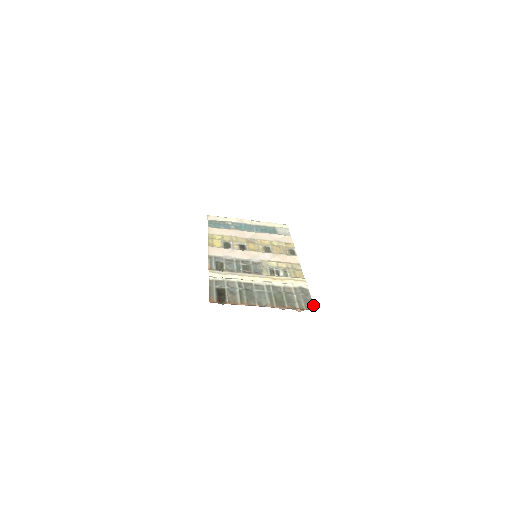
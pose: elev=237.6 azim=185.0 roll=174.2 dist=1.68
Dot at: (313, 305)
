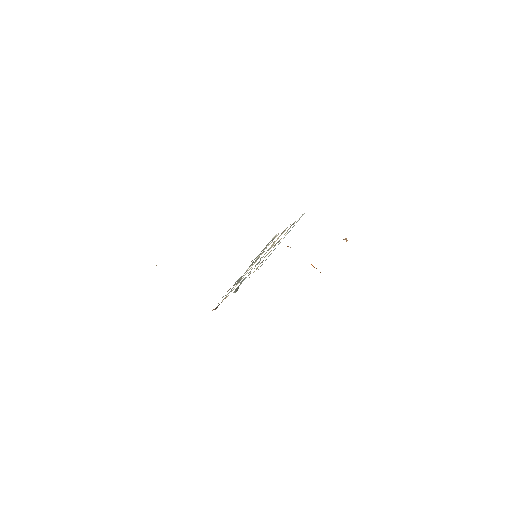
Dot at: occluded
